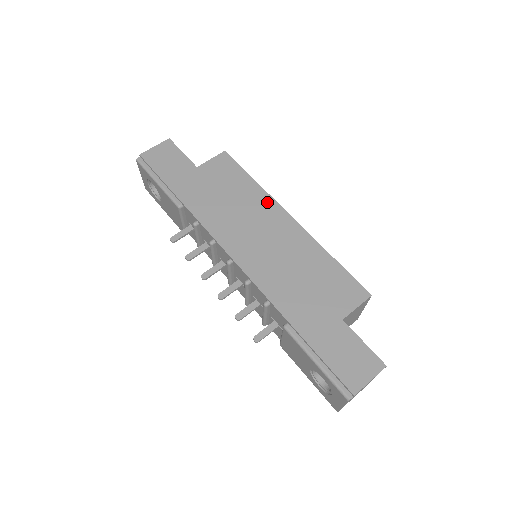
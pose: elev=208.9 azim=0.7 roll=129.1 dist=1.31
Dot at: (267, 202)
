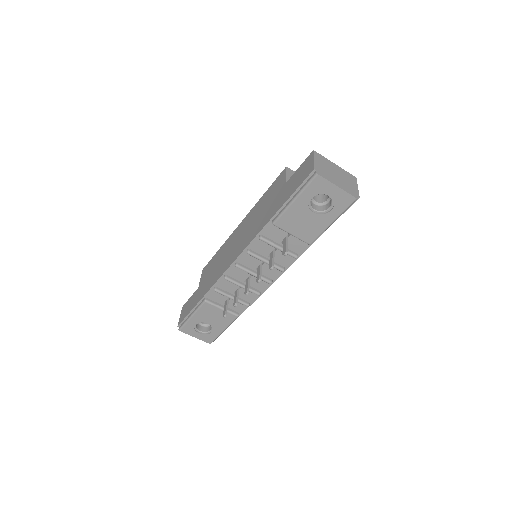
Dot at: (228, 240)
